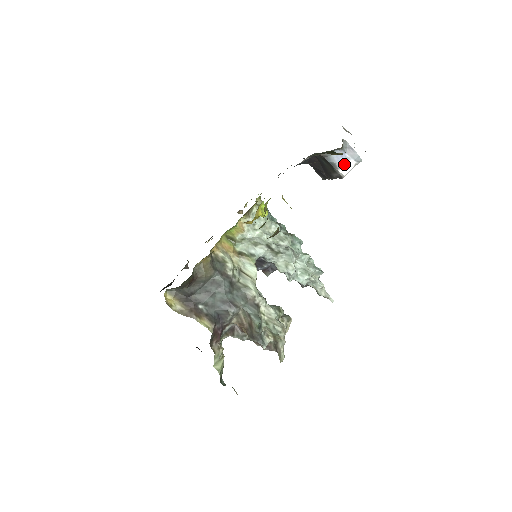
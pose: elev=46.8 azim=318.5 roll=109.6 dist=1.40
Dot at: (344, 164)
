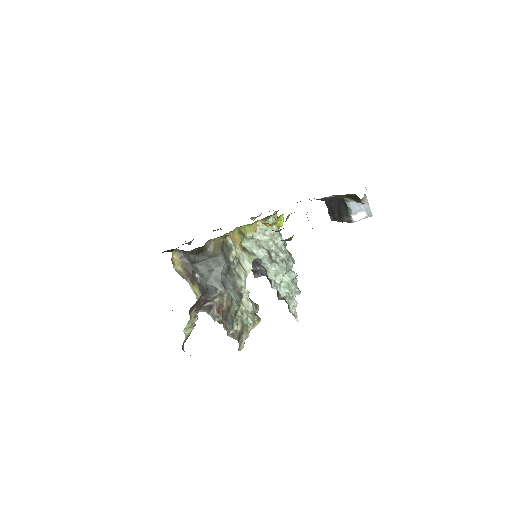
Dot at: (358, 213)
